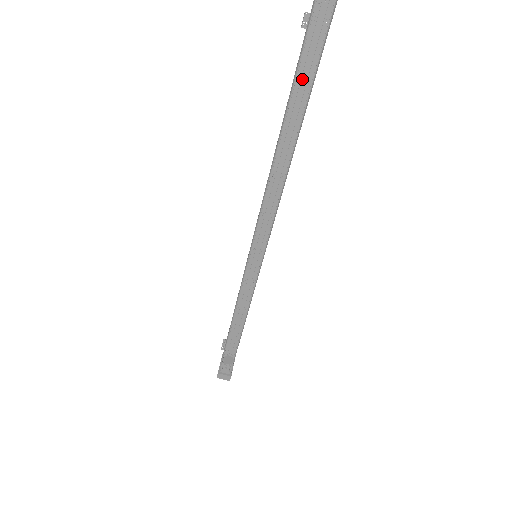
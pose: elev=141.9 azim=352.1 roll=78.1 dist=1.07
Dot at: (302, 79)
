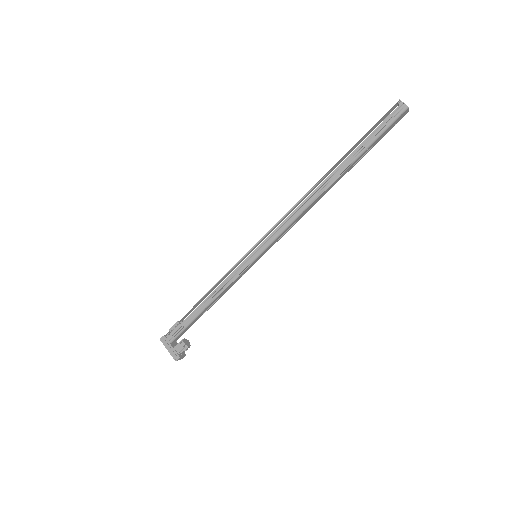
Dot at: (367, 150)
